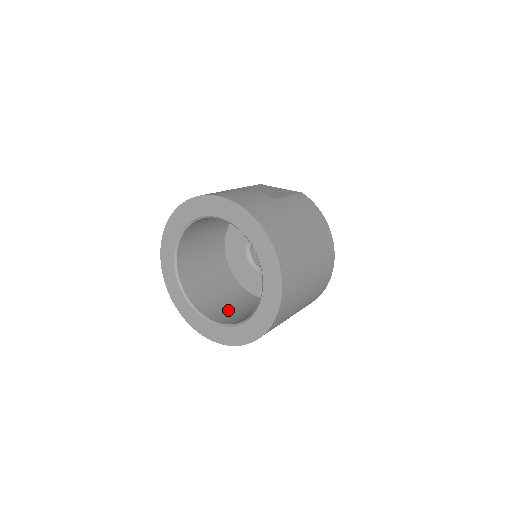
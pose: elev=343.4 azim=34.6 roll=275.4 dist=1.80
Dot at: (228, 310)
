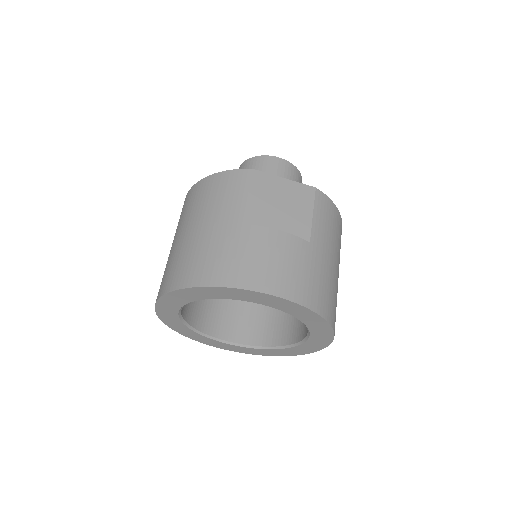
Dot at: (232, 313)
